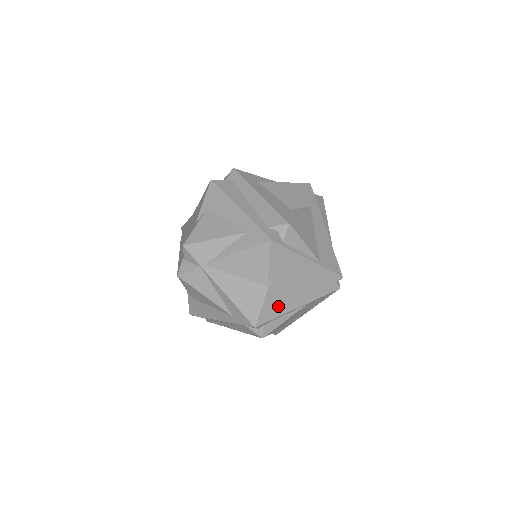
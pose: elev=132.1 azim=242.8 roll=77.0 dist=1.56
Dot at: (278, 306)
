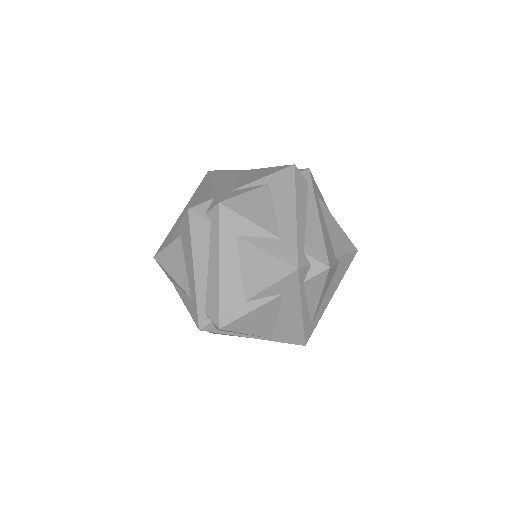
Dot at: occluded
